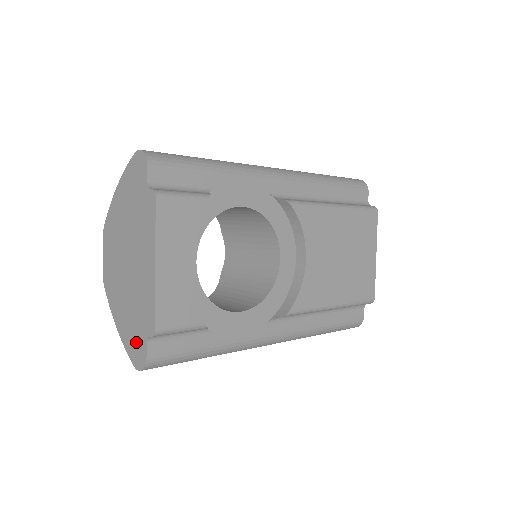
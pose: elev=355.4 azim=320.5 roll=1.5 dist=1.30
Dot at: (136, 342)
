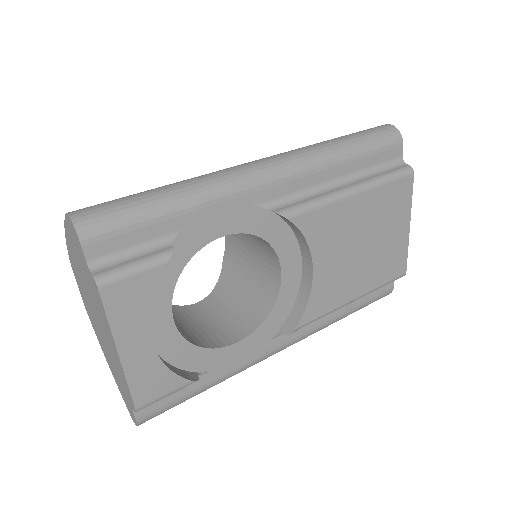
Dot at: (125, 398)
